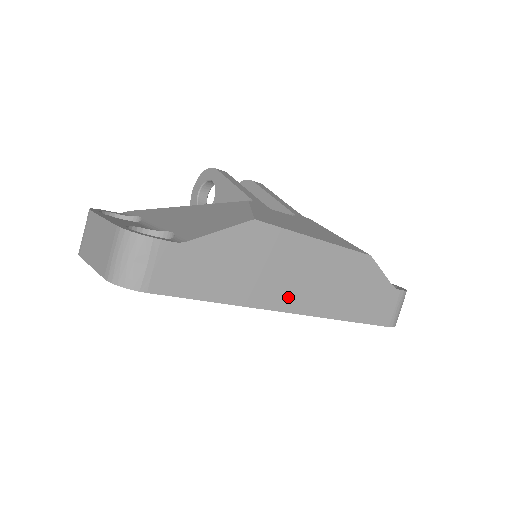
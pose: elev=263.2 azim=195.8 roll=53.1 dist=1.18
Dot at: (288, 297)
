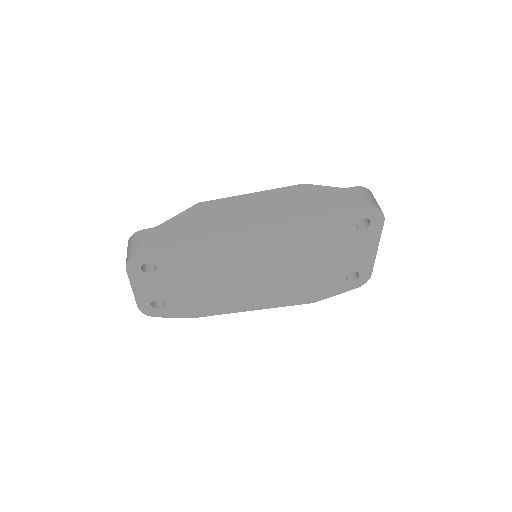
Dot at: (246, 223)
